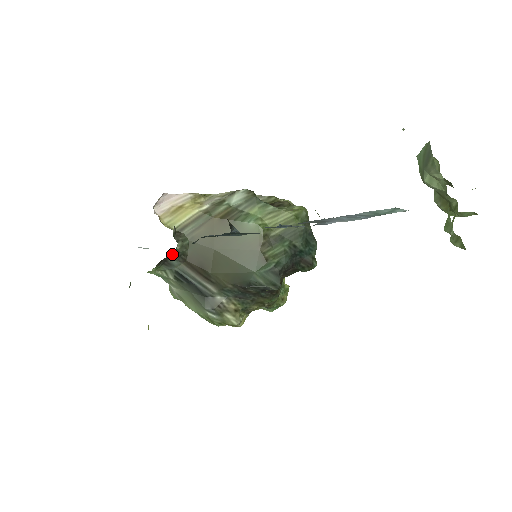
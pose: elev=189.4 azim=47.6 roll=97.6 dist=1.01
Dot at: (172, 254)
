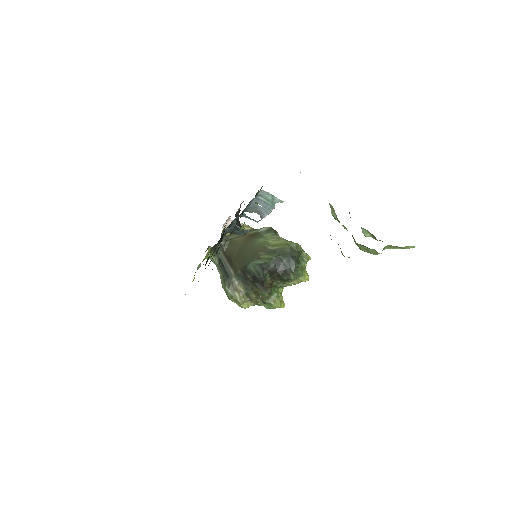
Dot at: occluded
